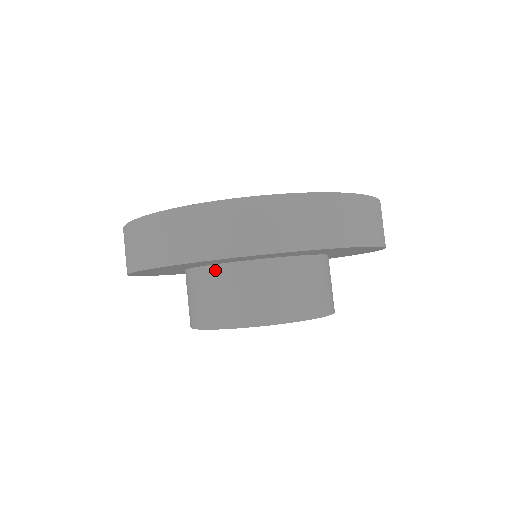
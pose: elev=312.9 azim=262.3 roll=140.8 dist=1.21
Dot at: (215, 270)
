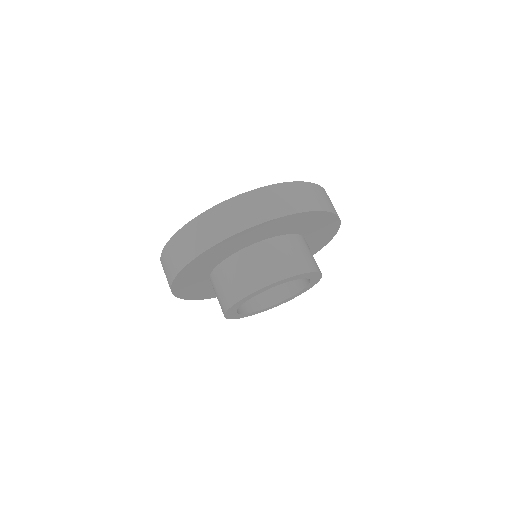
Dot at: (254, 248)
